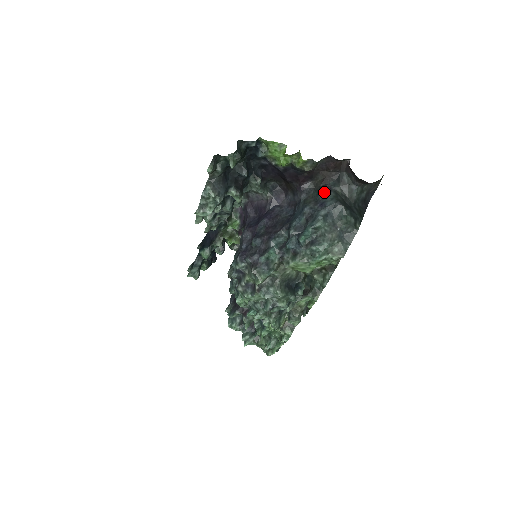
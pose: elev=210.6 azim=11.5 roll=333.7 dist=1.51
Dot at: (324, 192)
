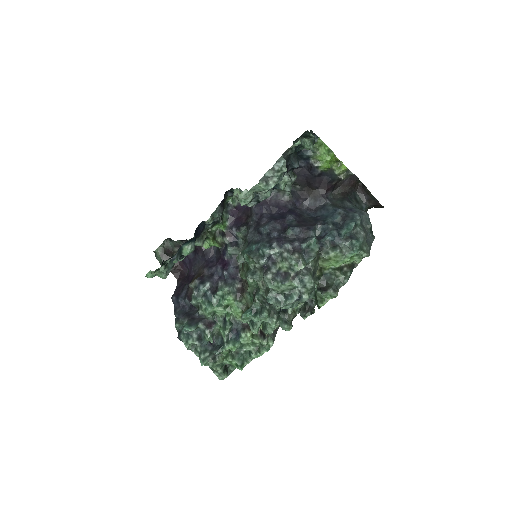
Dot at: (348, 202)
